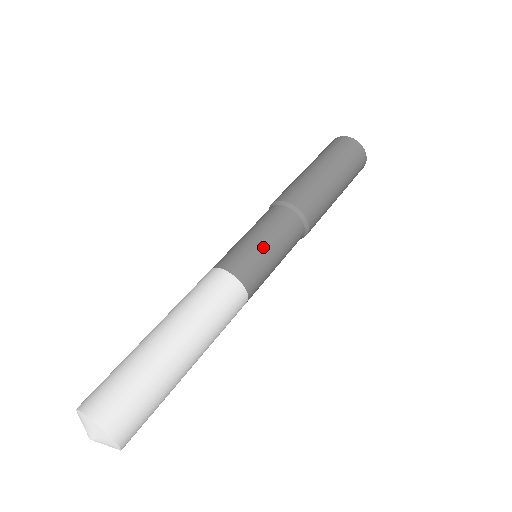
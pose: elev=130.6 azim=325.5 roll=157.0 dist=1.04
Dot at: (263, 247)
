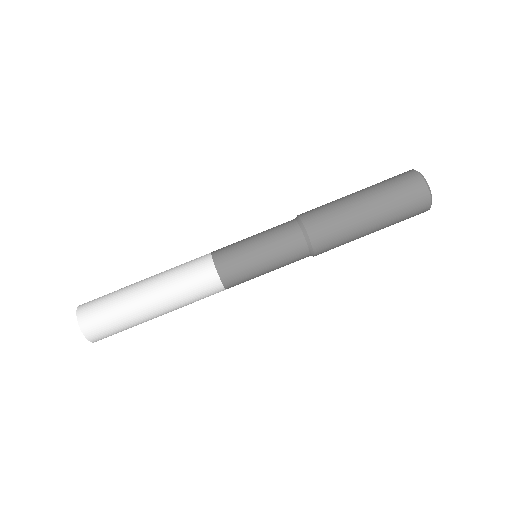
Dot at: (252, 251)
